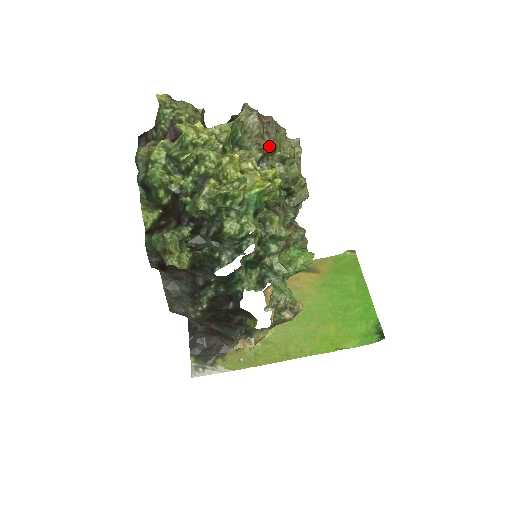
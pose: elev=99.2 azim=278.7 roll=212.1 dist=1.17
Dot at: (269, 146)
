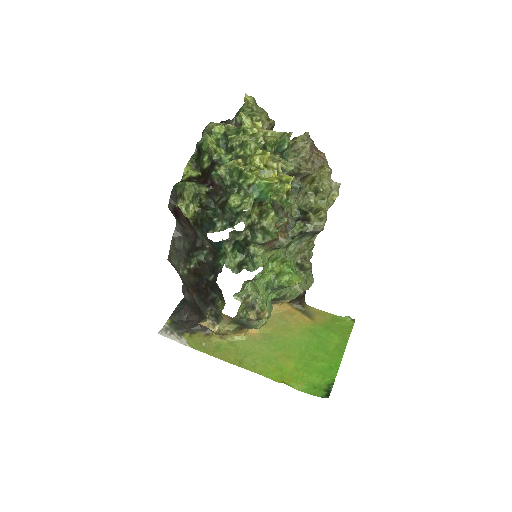
Dot at: (307, 170)
